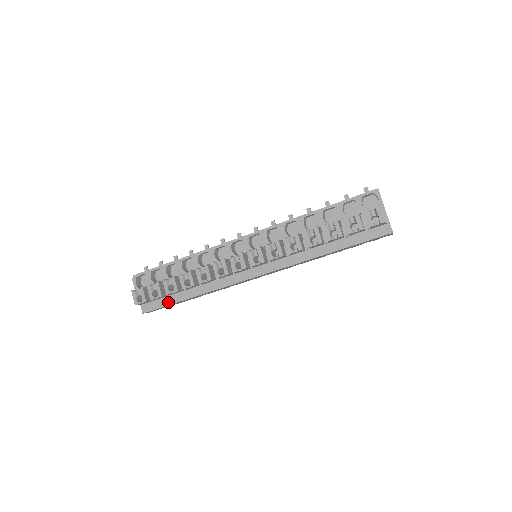
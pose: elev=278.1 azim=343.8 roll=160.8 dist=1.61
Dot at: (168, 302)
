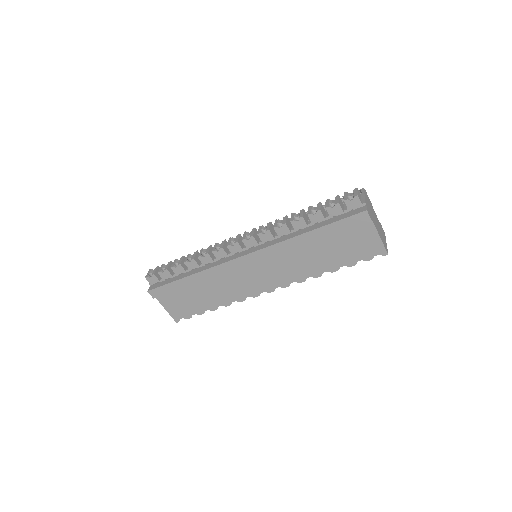
Dot at: (170, 281)
